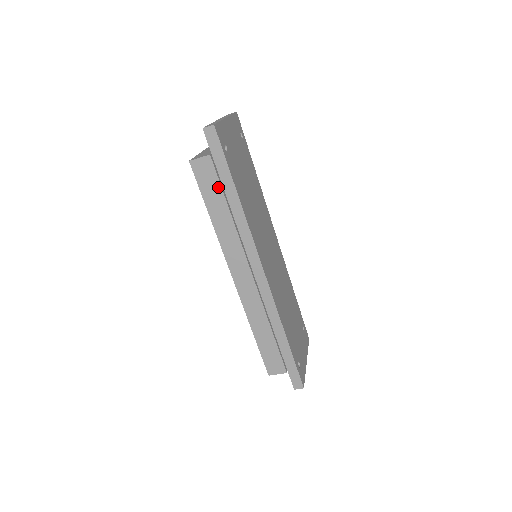
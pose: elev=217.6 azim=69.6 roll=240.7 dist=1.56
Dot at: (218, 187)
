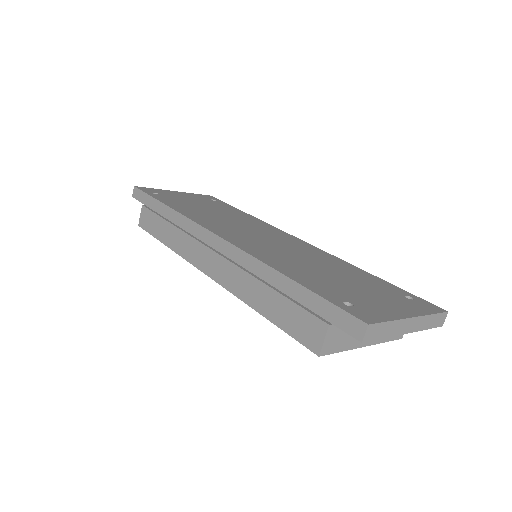
Dot at: (156, 217)
